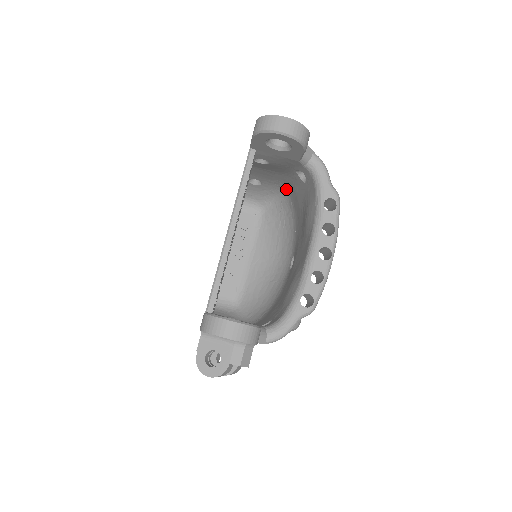
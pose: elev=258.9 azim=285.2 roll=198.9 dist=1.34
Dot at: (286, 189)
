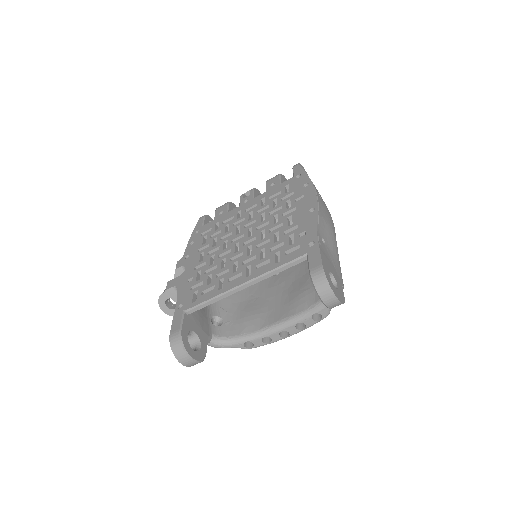
Dot at: occluded
